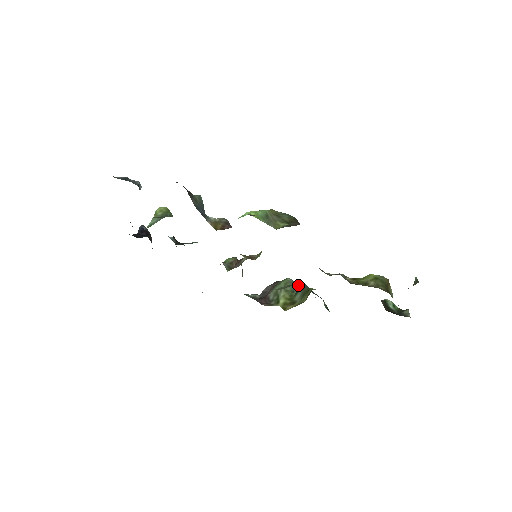
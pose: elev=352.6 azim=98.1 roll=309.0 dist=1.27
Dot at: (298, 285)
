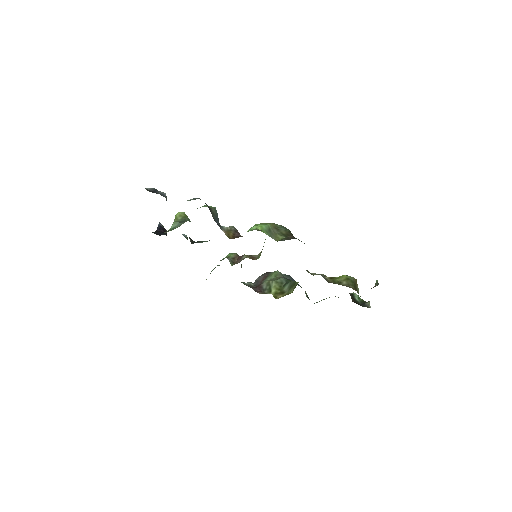
Dot at: (285, 277)
